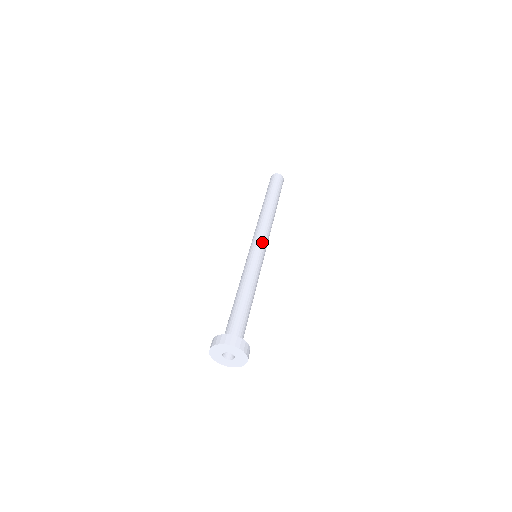
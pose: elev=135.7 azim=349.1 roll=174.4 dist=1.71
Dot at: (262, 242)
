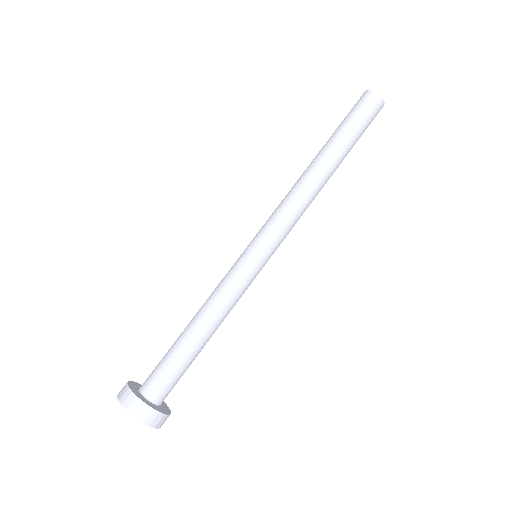
Dot at: (269, 237)
